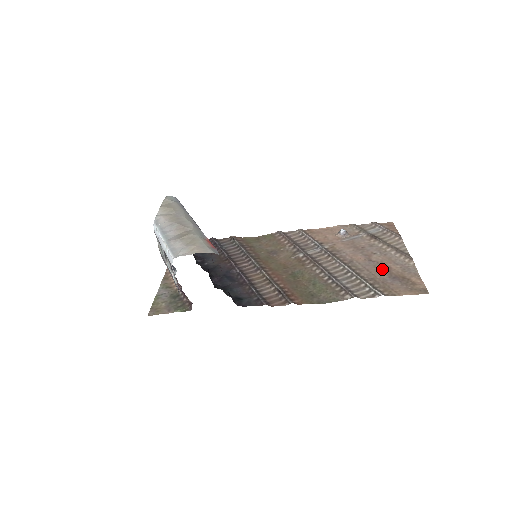
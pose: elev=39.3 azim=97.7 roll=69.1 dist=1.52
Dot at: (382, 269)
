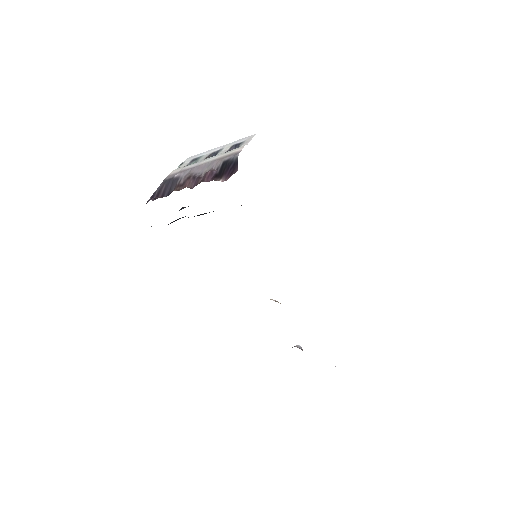
Dot at: occluded
